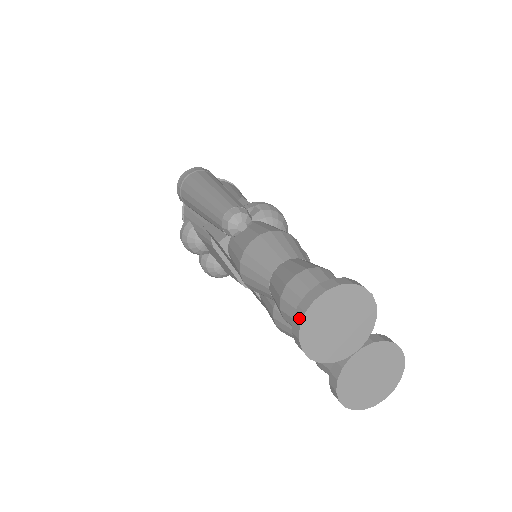
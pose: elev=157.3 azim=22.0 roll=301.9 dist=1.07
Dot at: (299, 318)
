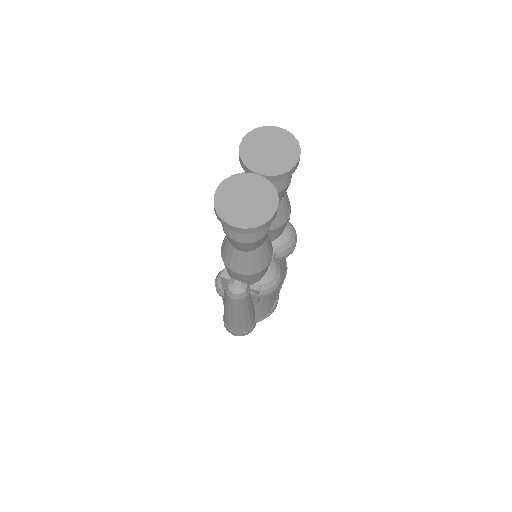
Dot at: (260, 129)
